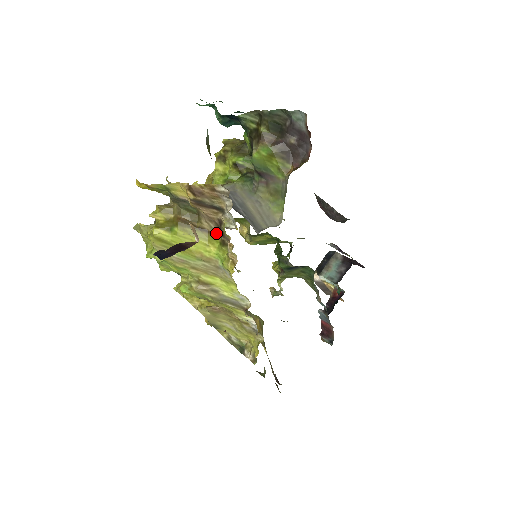
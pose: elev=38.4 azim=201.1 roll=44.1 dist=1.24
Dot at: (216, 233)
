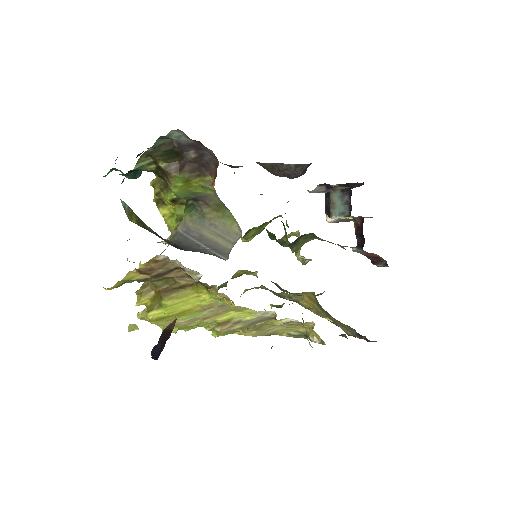
Dot at: (196, 283)
